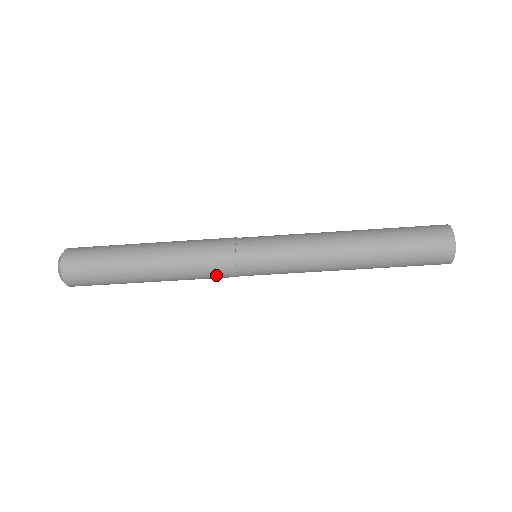
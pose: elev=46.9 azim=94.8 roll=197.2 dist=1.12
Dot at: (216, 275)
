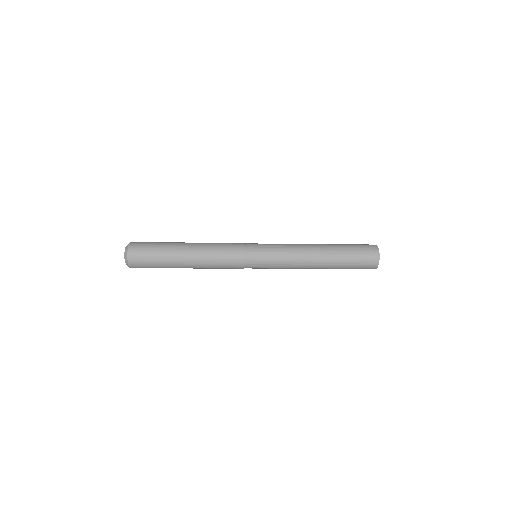
Dot at: occluded
